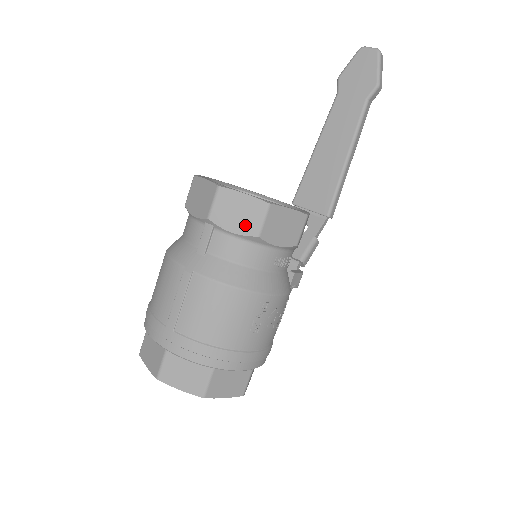
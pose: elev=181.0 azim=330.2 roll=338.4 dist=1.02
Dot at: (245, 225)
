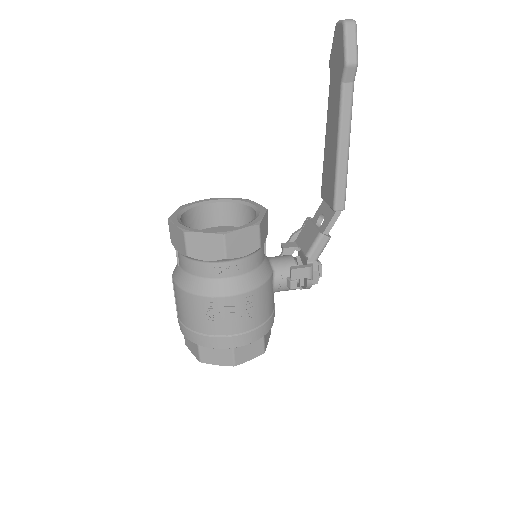
Dot at: (181, 247)
